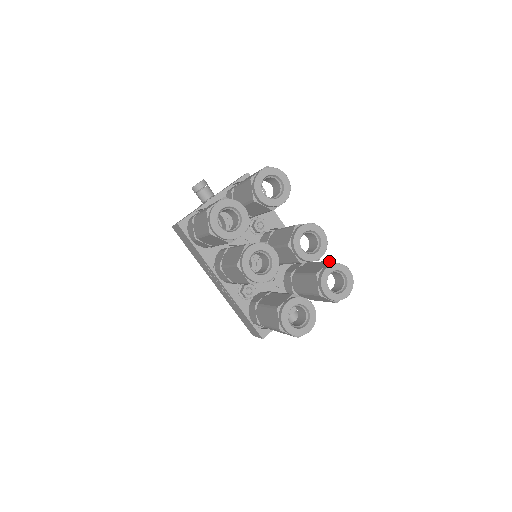
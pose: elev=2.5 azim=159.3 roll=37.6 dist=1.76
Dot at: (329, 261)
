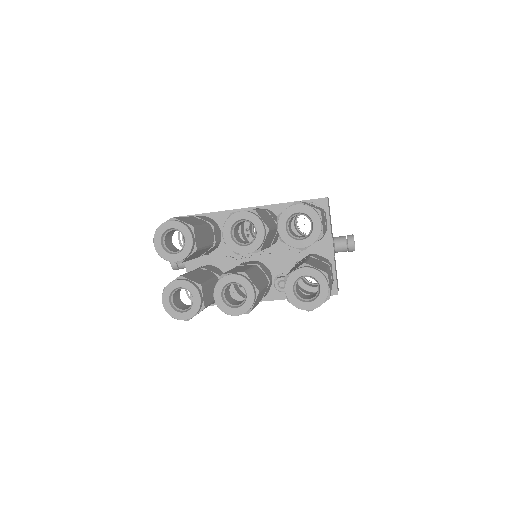
Dot at: occluded
